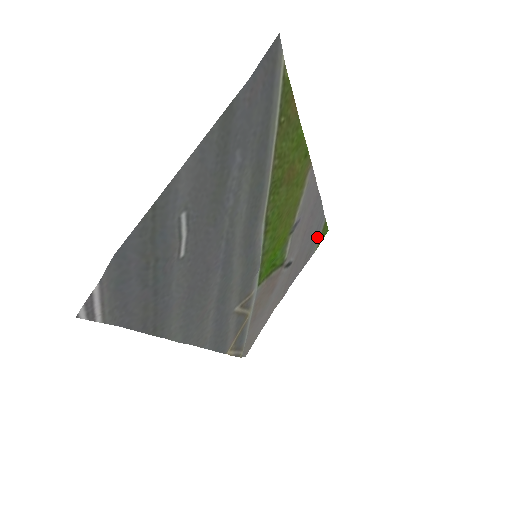
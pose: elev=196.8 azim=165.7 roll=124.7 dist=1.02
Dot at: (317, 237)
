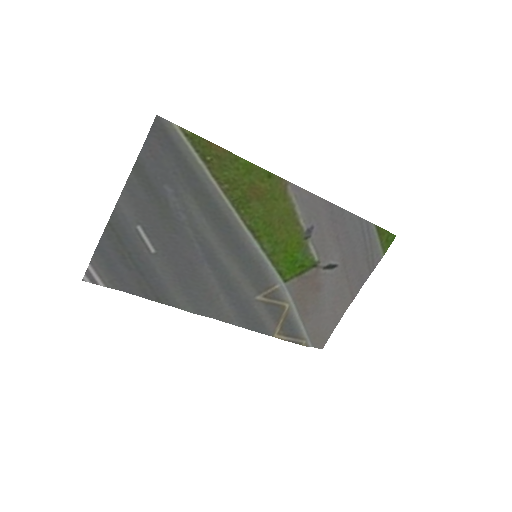
Dot at: (373, 242)
